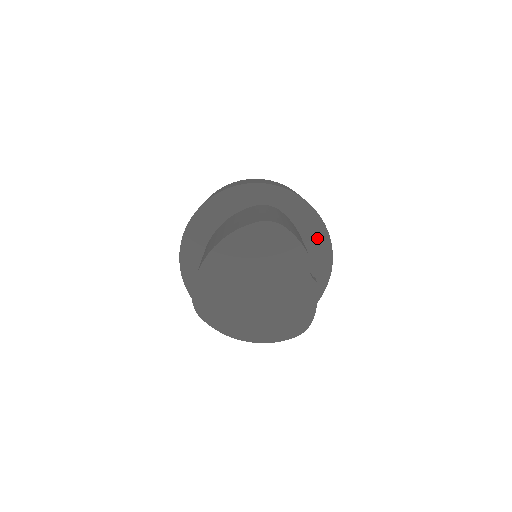
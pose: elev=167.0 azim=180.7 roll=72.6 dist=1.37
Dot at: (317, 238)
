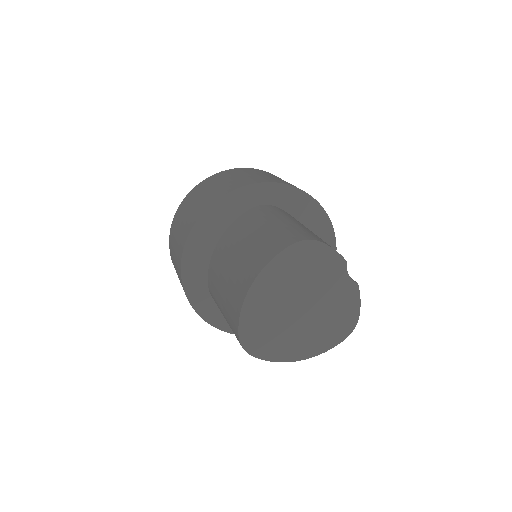
Dot at: (317, 222)
